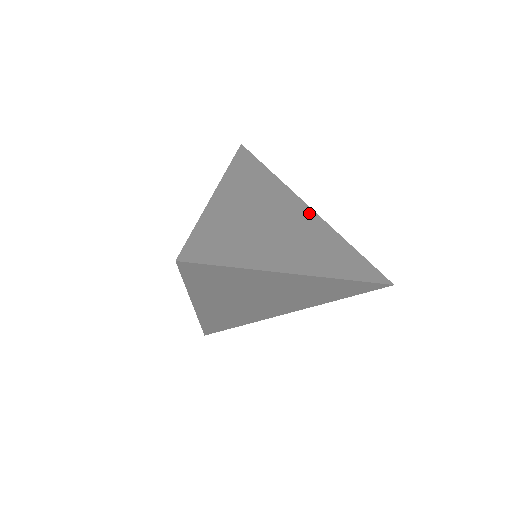
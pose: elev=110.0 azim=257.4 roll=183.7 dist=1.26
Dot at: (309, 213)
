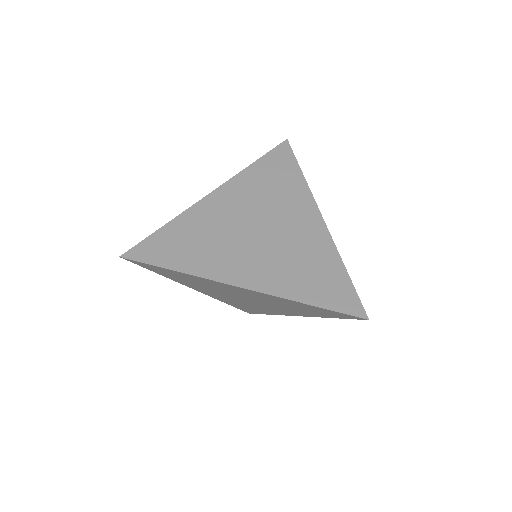
Dot at: (313, 221)
